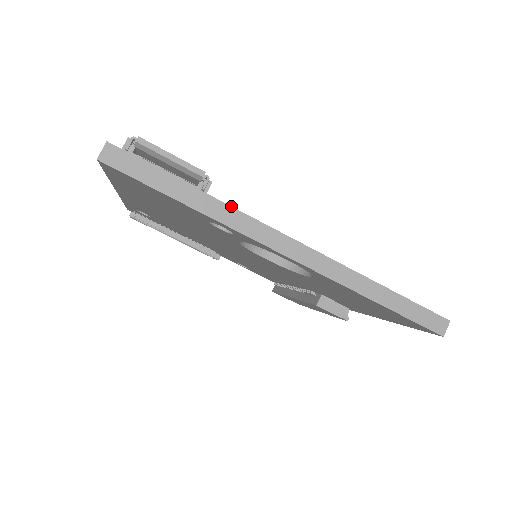
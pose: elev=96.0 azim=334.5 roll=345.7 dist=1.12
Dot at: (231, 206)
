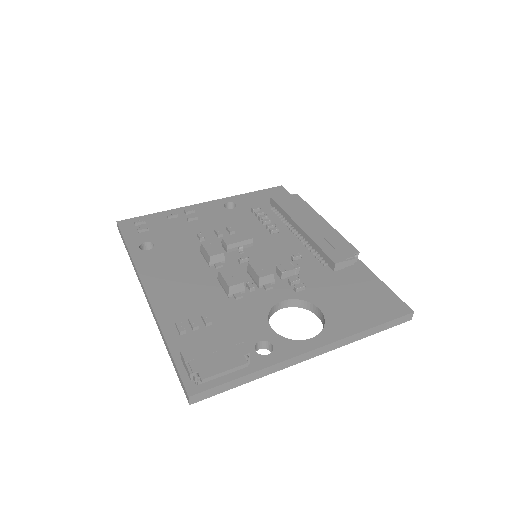
Dot at: (272, 366)
